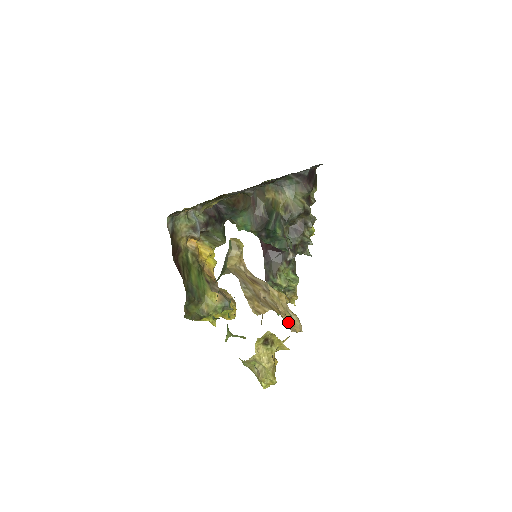
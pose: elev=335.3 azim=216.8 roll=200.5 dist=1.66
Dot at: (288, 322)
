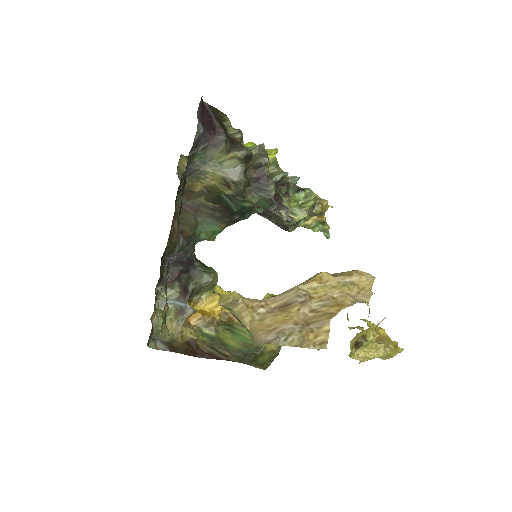
Dot at: (355, 294)
